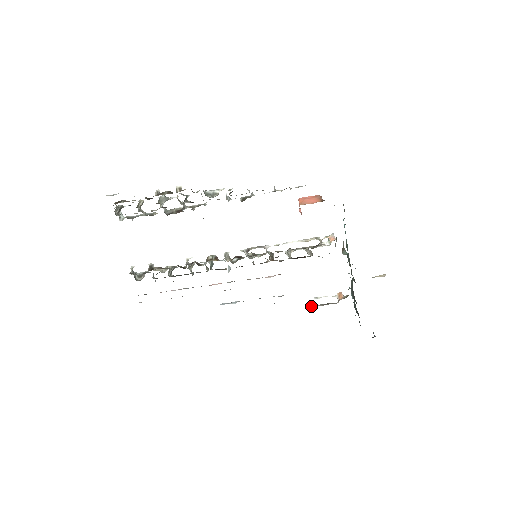
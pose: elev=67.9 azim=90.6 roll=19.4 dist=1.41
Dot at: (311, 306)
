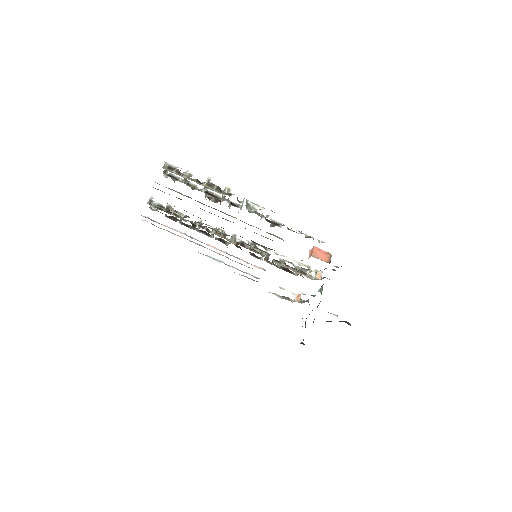
Dot at: (273, 293)
